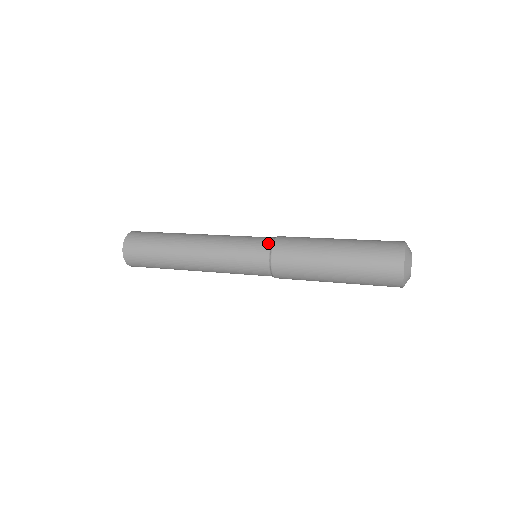
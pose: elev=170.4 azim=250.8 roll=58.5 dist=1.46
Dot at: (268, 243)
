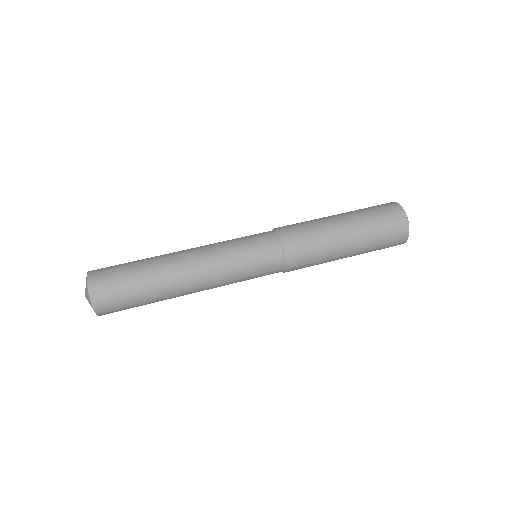
Dot at: (275, 242)
